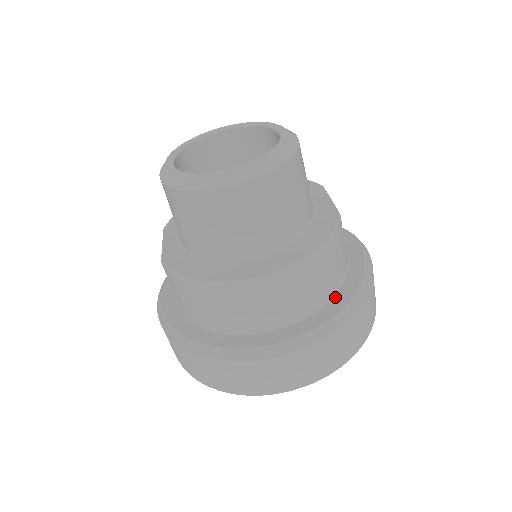
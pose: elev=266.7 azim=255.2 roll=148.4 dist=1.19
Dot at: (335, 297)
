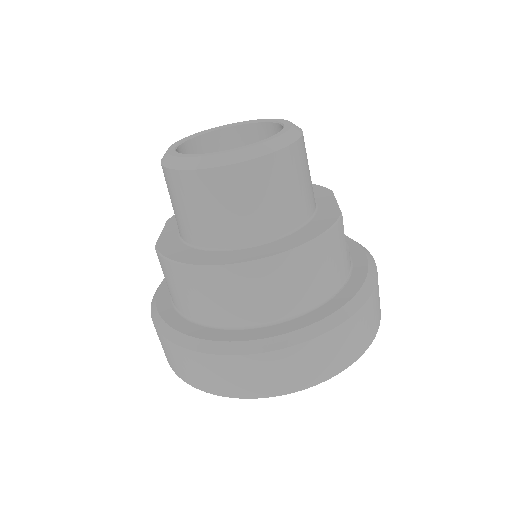
Dot at: (329, 301)
